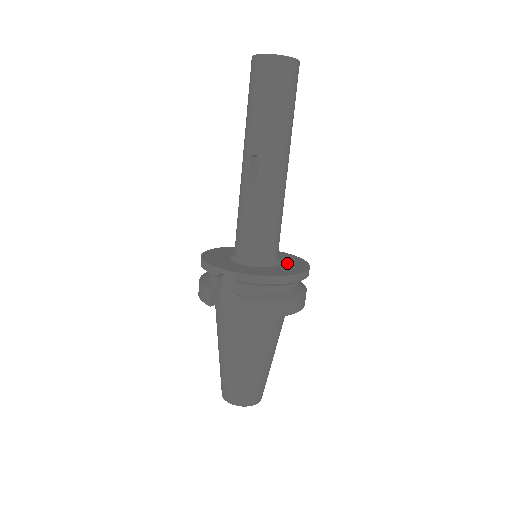
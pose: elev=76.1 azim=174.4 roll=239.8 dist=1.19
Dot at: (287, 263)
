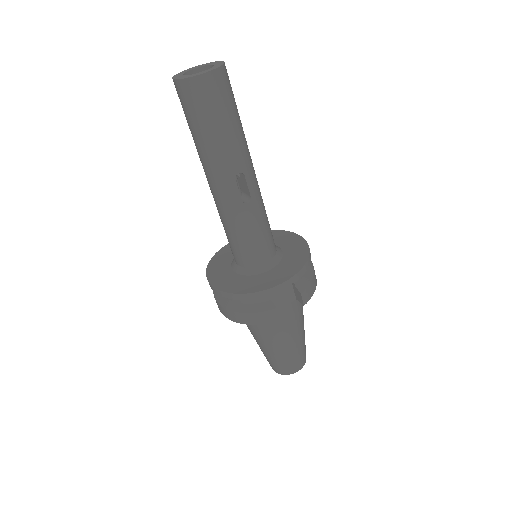
Dot at: (274, 242)
